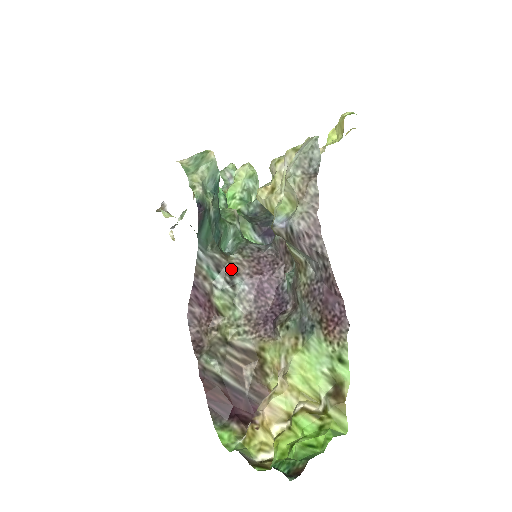
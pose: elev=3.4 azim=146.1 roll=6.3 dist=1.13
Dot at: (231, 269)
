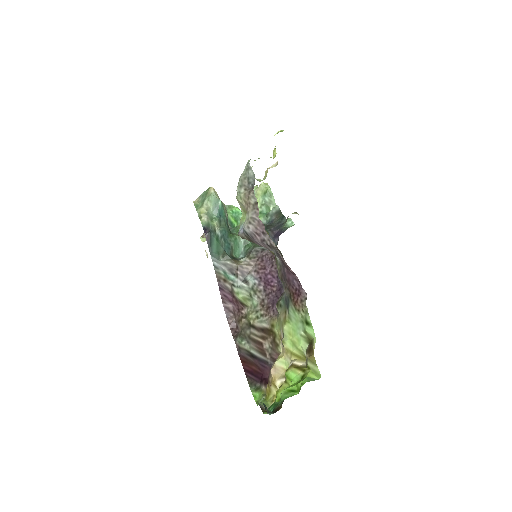
Dot at: (242, 270)
